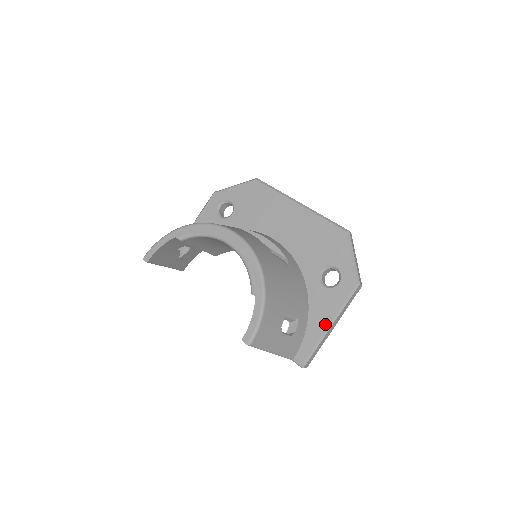
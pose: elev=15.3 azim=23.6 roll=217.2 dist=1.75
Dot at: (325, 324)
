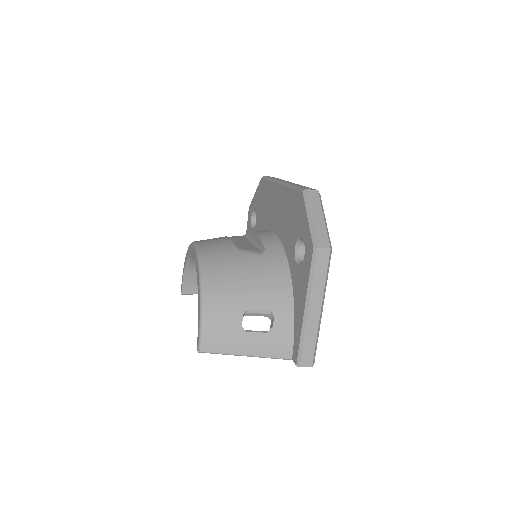
Dot at: (302, 309)
